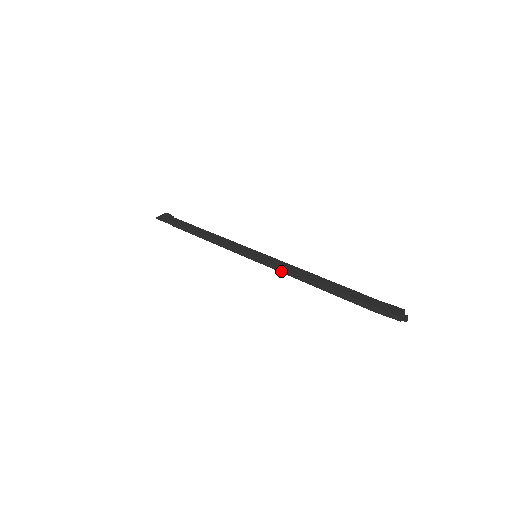
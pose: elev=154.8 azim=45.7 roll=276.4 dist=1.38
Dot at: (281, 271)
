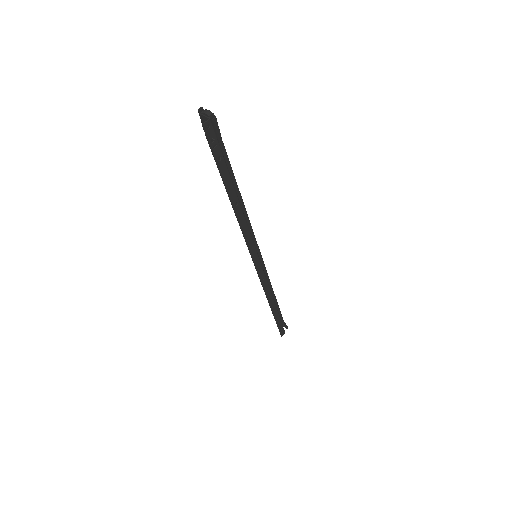
Dot at: occluded
